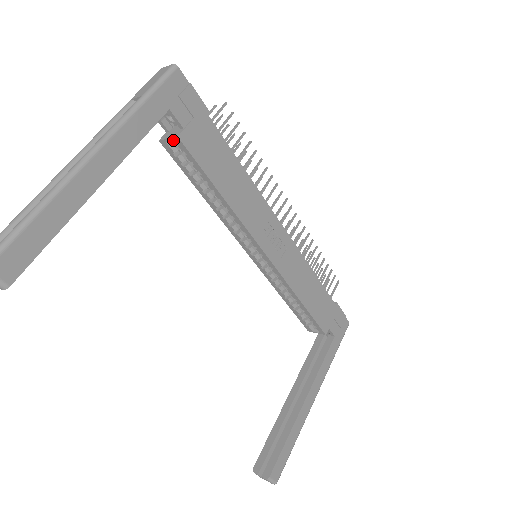
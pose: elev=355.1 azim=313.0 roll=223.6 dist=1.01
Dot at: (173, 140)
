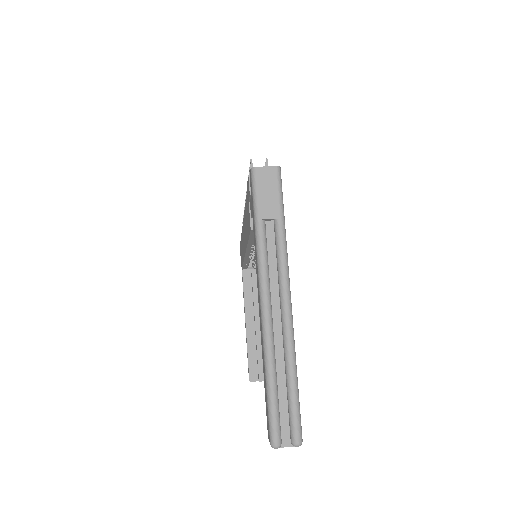
Dot at: occluded
